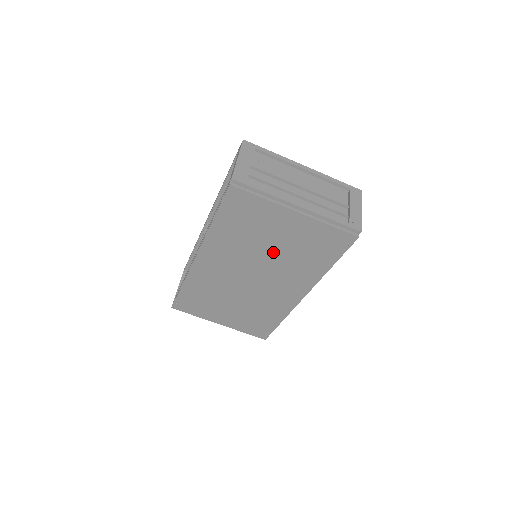
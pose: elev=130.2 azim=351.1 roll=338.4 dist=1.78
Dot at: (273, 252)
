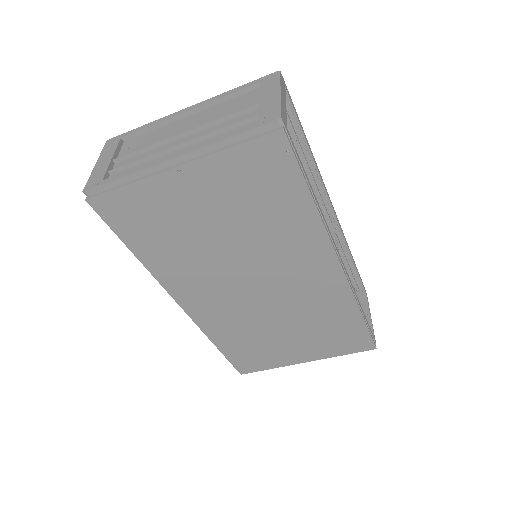
Dot at: (230, 239)
